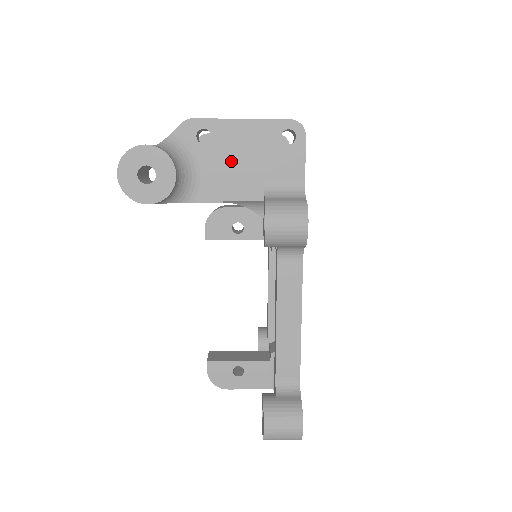
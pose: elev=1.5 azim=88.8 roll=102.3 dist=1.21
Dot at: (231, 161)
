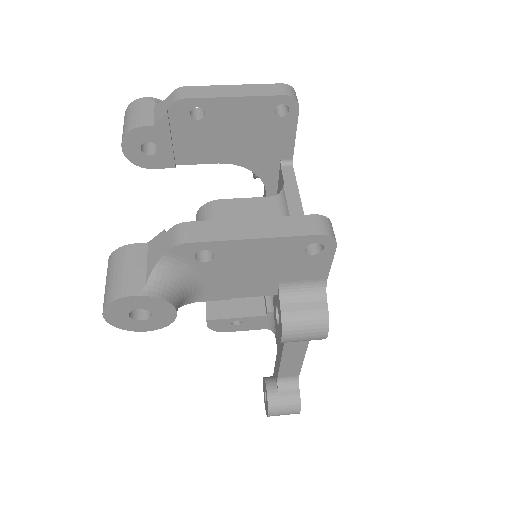
Dot at: (240, 272)
